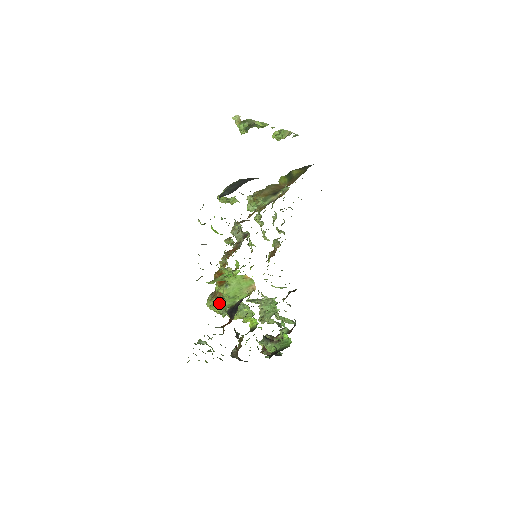
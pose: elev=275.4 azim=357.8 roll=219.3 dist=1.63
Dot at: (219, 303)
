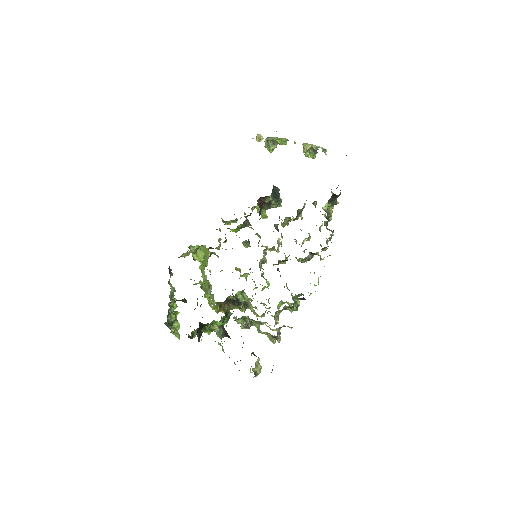
Dot at: occluded
